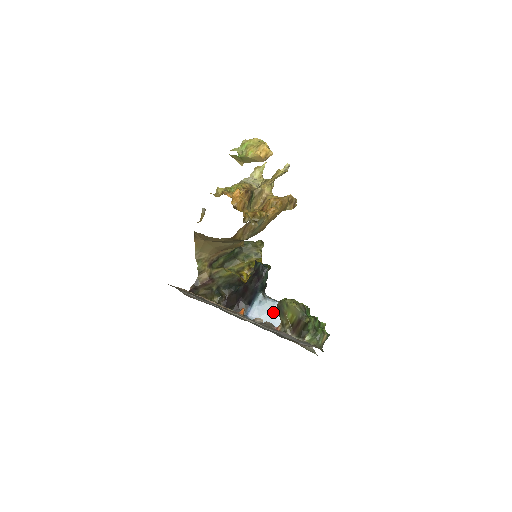
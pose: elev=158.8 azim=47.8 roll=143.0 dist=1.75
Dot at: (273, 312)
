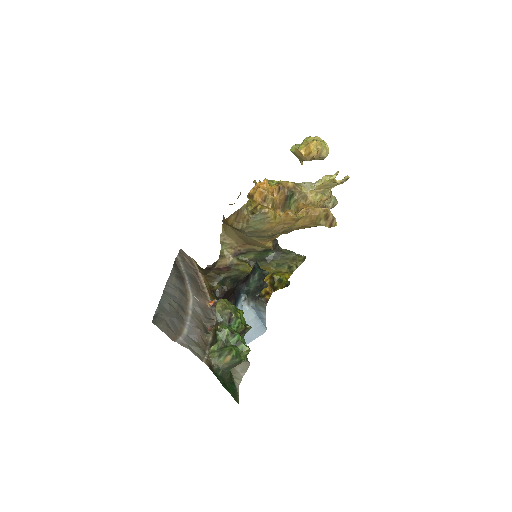
Dot at: (249, 324)
